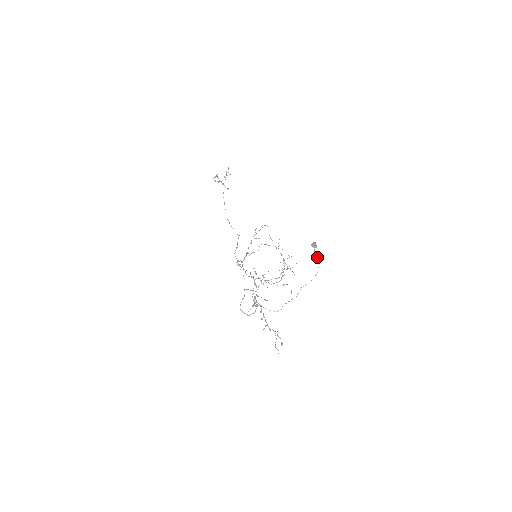
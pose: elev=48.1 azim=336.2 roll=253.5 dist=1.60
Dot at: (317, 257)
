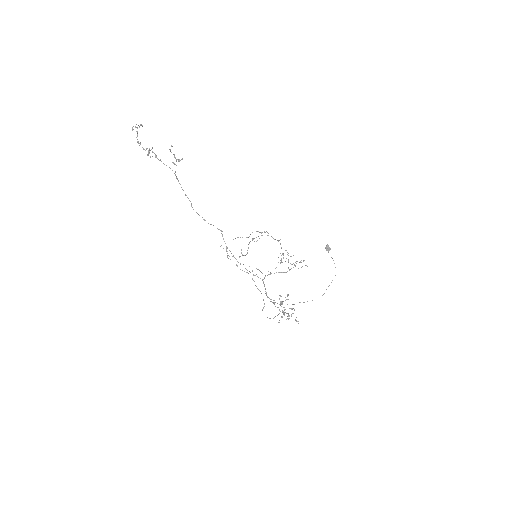
Dot at: occluded
